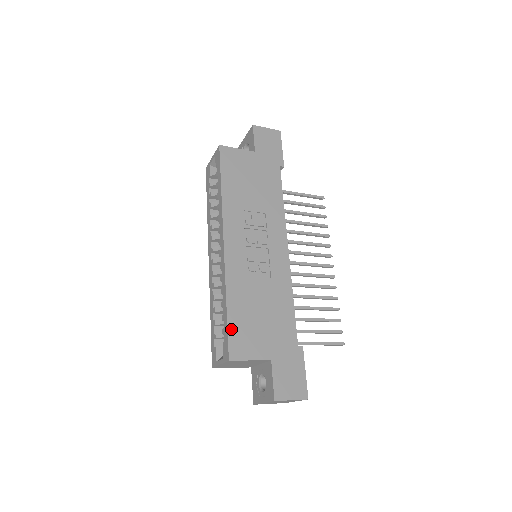
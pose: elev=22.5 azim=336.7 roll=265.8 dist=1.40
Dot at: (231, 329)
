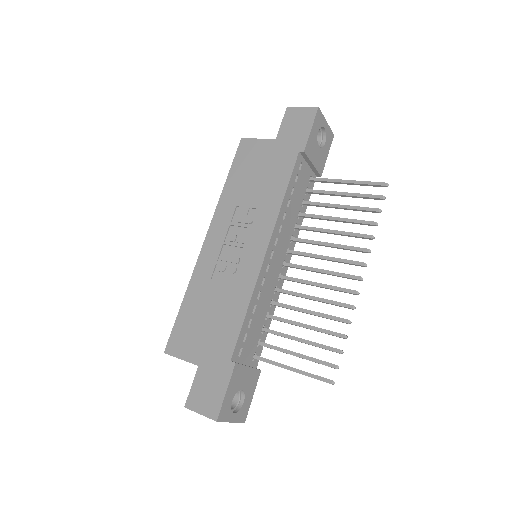
Dot at: (177, 324)
